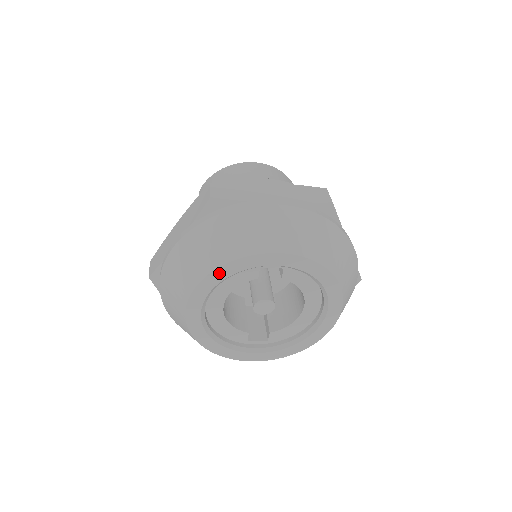
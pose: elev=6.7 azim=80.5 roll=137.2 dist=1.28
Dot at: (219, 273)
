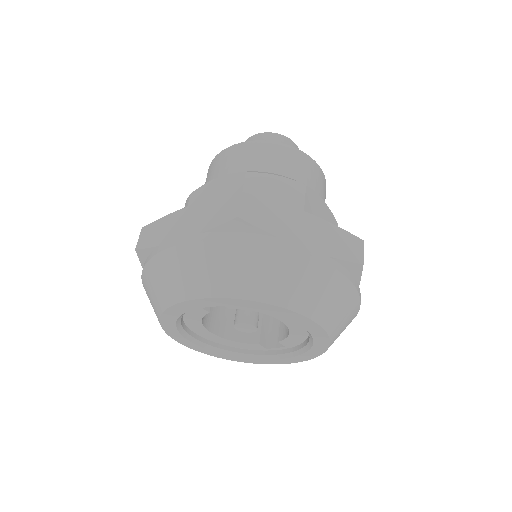
Dot at: (166, 320)
